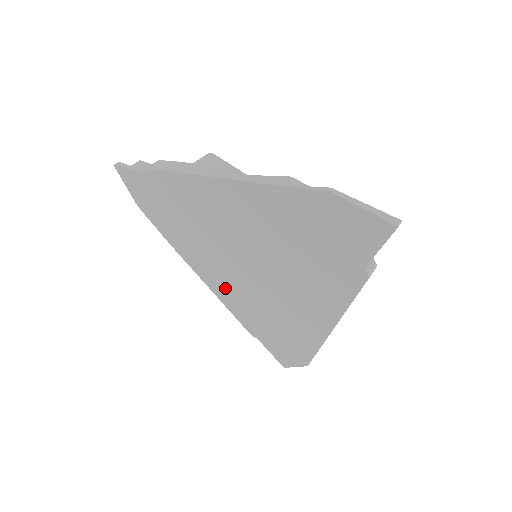
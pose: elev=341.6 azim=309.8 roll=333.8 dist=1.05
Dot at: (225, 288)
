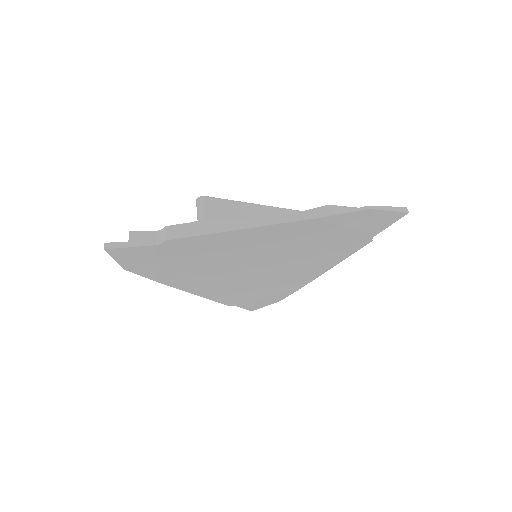
Dot at: (218, 288)
